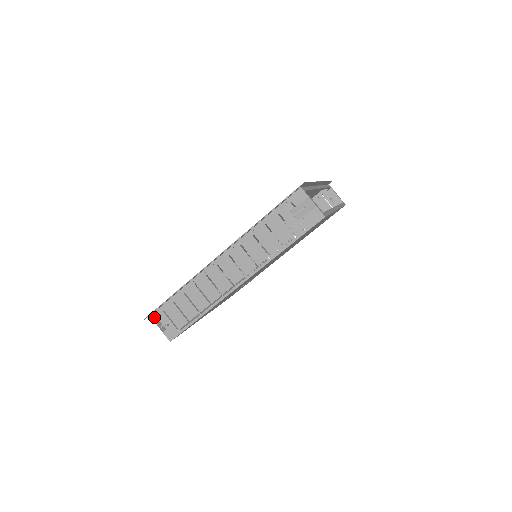
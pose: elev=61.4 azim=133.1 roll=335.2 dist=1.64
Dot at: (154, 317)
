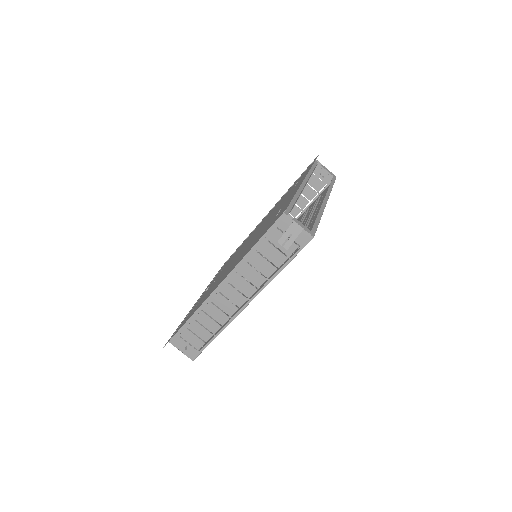
Dot at: (173, 342)
